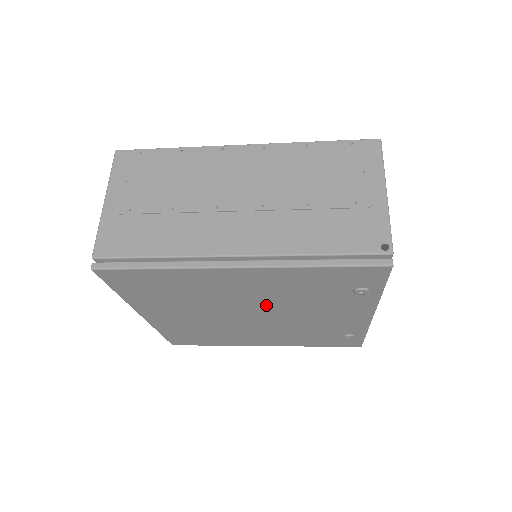
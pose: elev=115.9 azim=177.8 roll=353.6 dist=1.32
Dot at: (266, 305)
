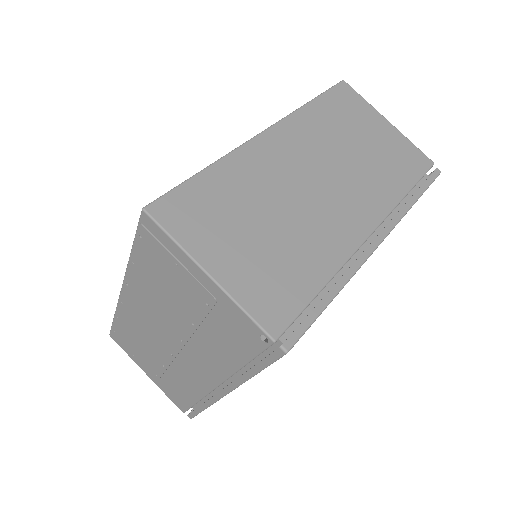
Dot at: occluded
